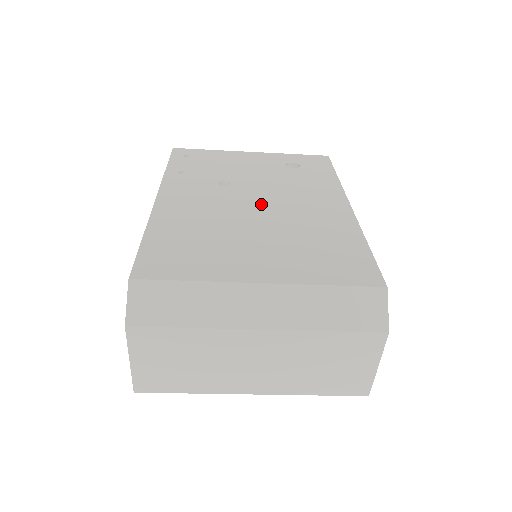
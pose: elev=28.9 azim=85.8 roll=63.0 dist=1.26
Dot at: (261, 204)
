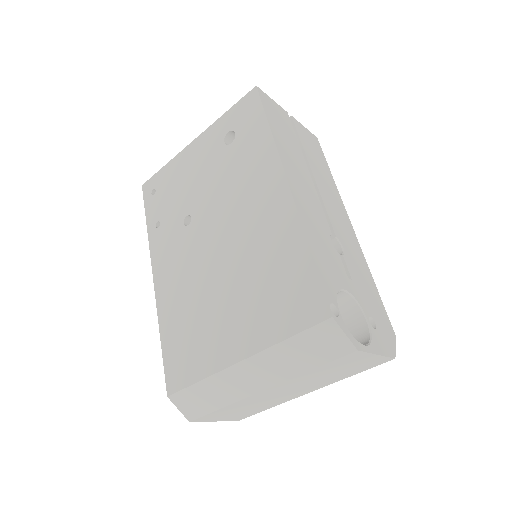
Dot at: (218, 237)
